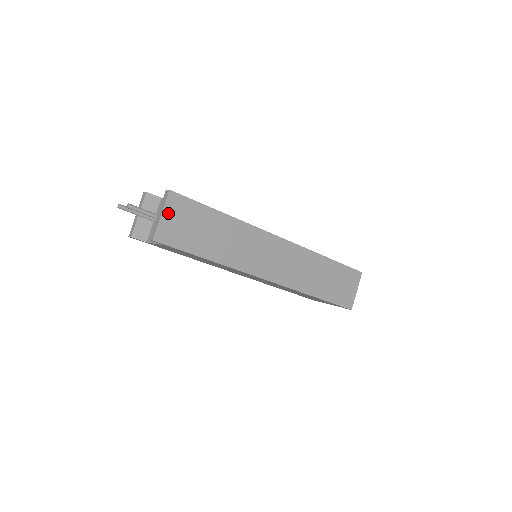
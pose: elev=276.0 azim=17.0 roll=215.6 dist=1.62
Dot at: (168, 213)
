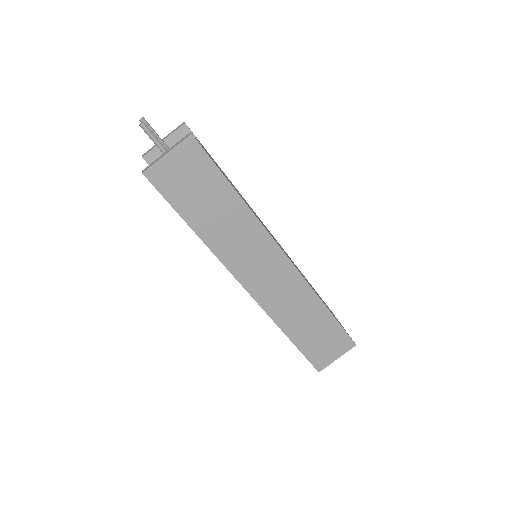
Dot at: (176, 156)
